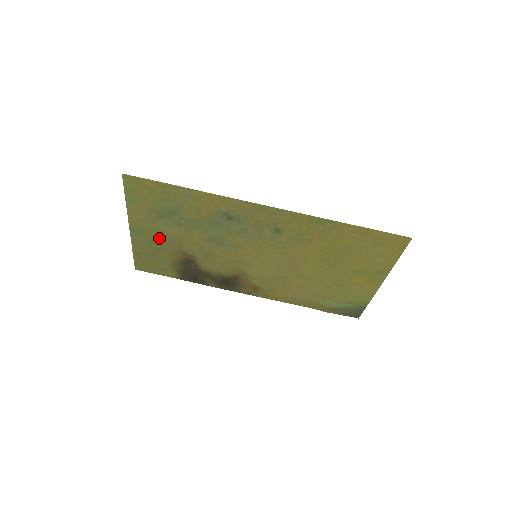
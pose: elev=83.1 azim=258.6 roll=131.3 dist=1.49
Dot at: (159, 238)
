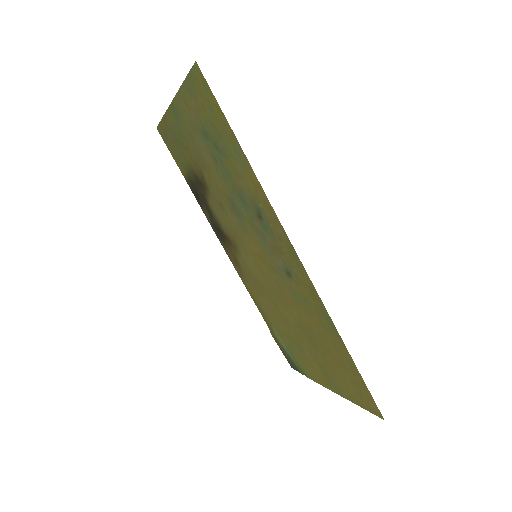
Dot at: (191, 141)
